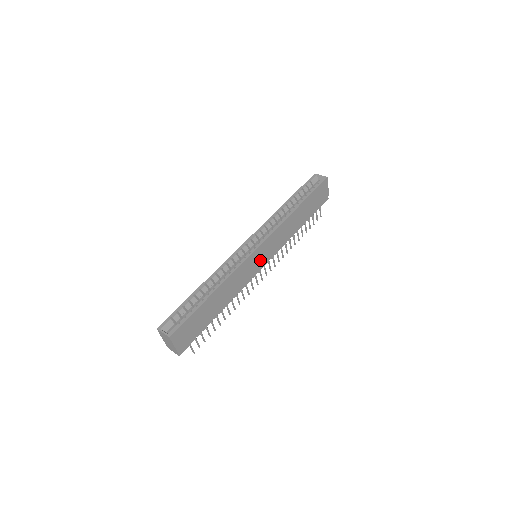
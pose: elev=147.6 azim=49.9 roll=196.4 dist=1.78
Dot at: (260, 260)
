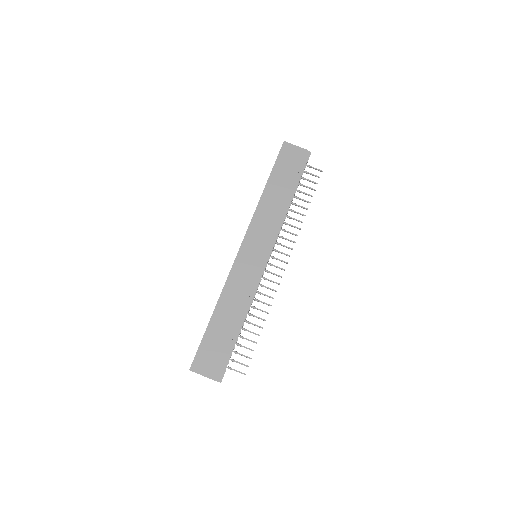
Dot at: (255, 256)
